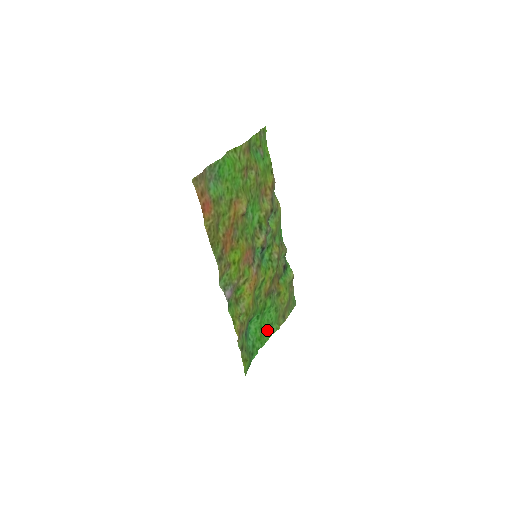
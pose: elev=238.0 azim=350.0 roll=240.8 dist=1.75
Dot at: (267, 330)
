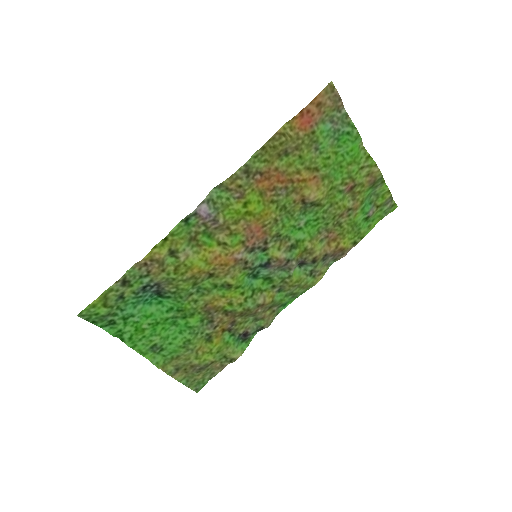
Dot at: (153, 342)
